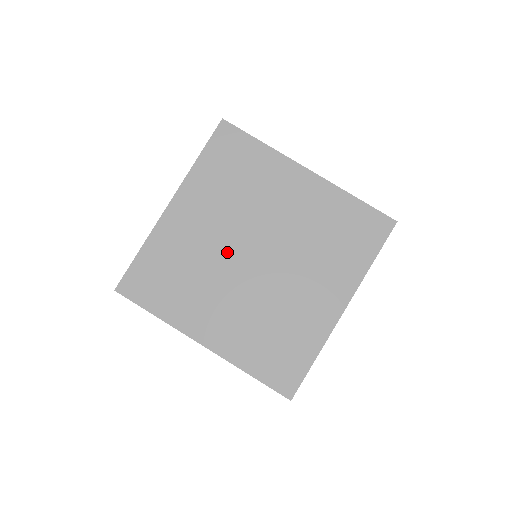
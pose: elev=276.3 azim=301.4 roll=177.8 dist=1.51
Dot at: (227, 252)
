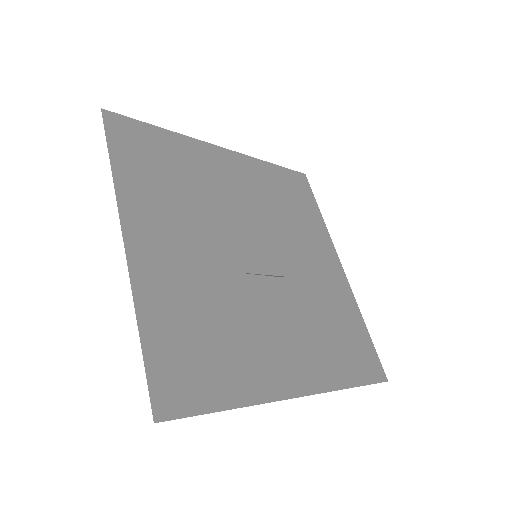
Dot at: (235, 223)
